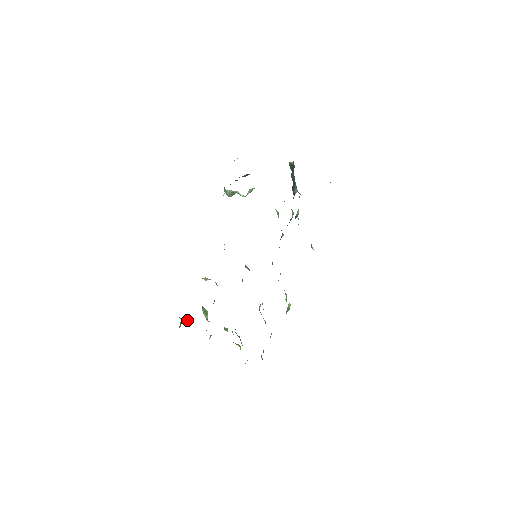
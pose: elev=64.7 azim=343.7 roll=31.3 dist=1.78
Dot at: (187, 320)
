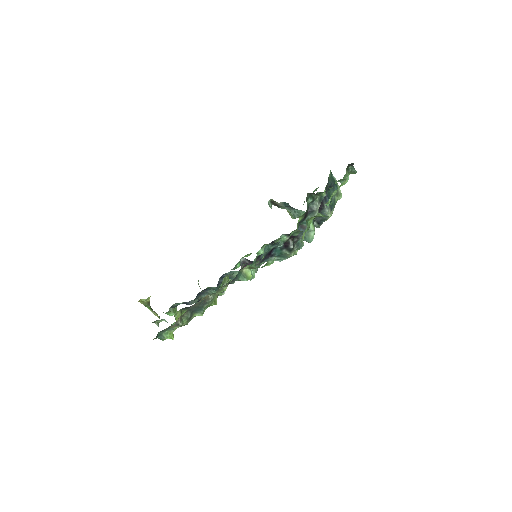
Dot at: (153, 313)
